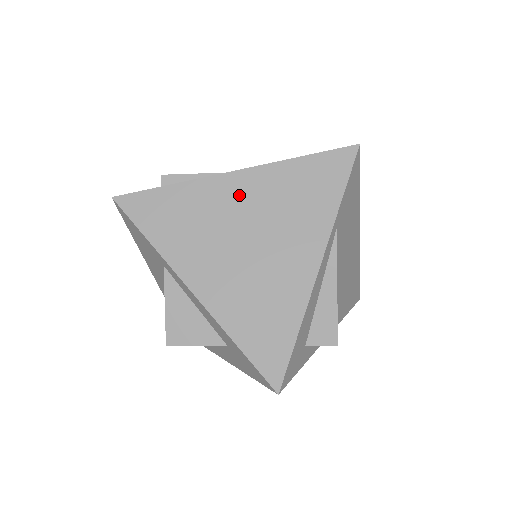
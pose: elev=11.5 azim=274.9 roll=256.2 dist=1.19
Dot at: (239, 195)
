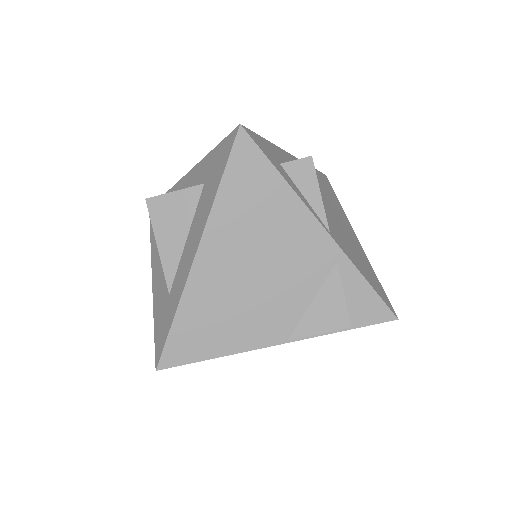
Dot at: occluded
